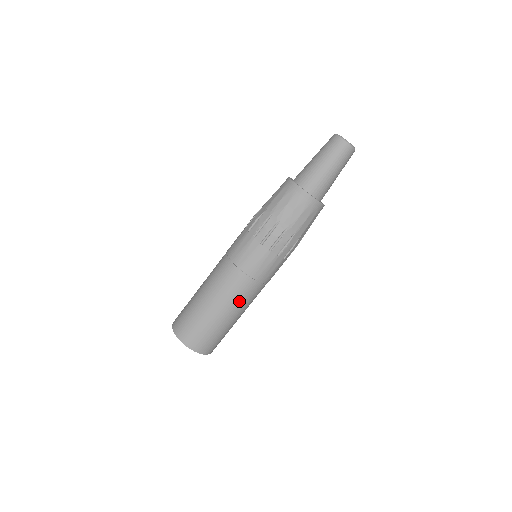
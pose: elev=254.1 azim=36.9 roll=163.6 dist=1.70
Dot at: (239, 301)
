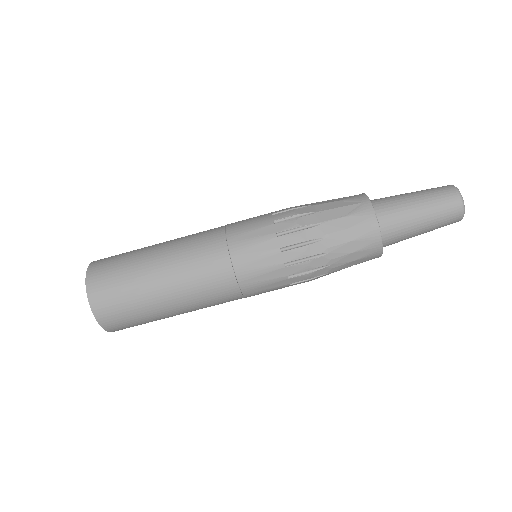
Dot at: occluded
